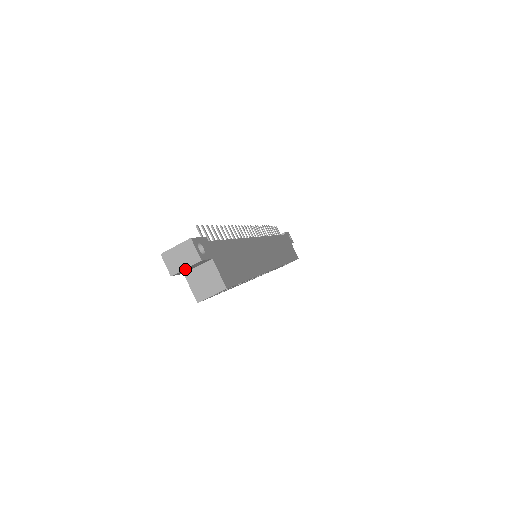
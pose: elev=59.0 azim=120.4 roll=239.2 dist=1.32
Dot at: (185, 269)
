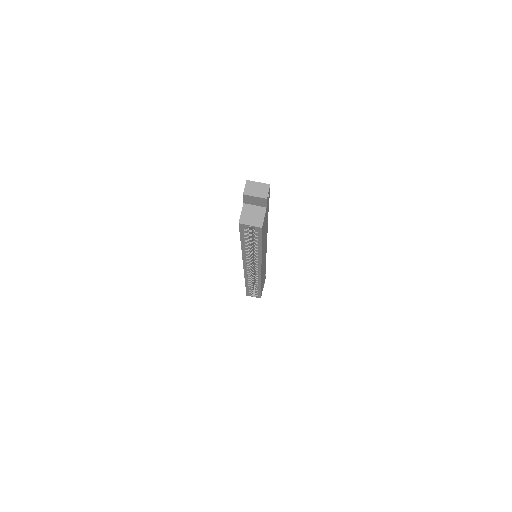
Dot at: (253, 197)
